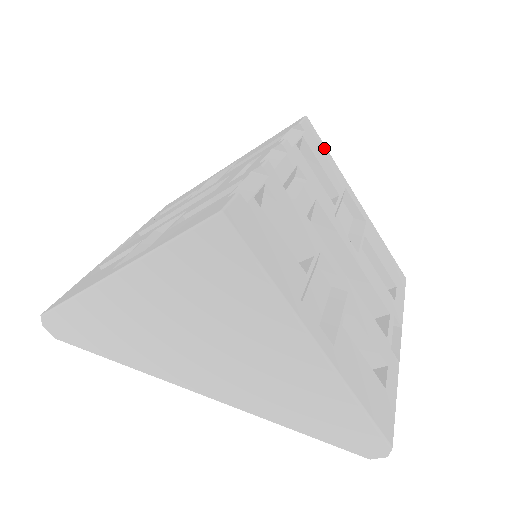
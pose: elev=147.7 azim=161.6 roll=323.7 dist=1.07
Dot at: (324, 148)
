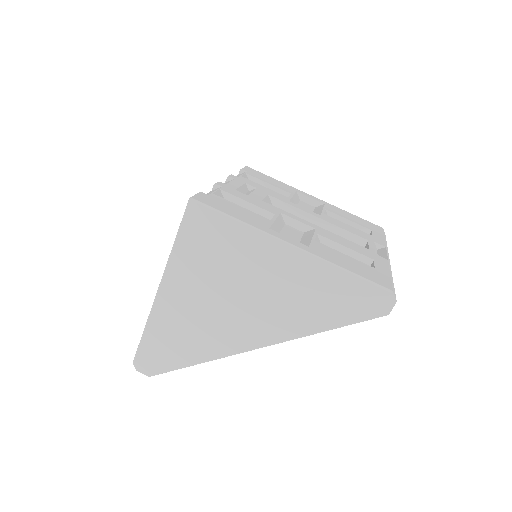
Dot at: (268, 177)
